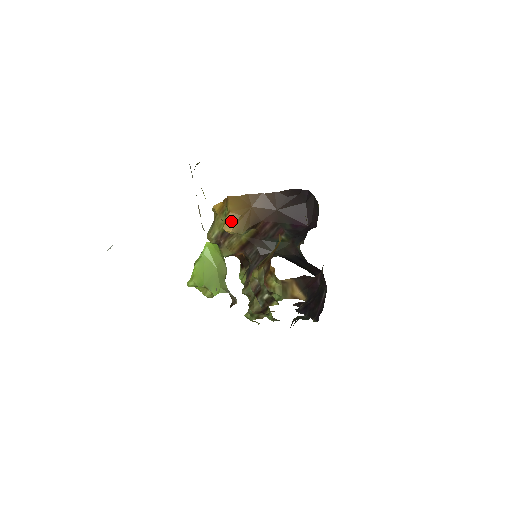
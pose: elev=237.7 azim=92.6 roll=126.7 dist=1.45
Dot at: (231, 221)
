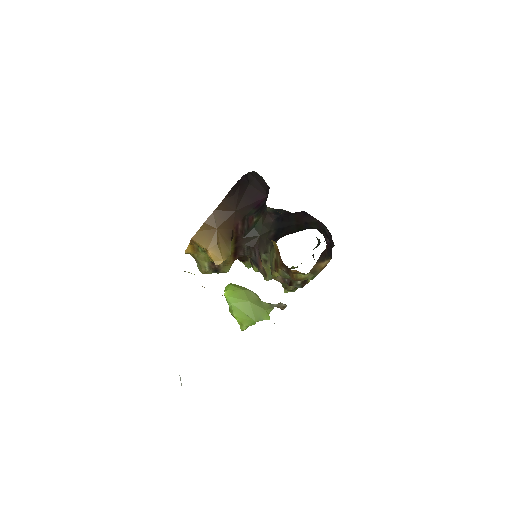
Dot at: (215, 255)
